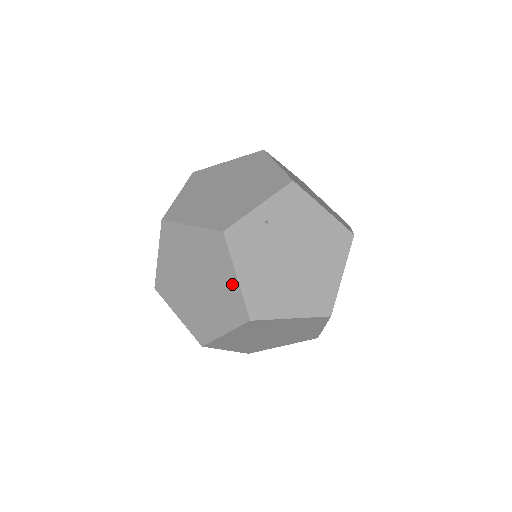
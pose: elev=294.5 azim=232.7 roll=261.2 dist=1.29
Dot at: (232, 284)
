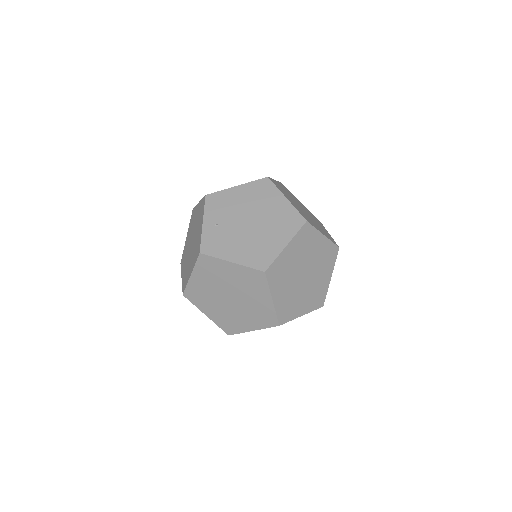
Dot at: (236, 269)
